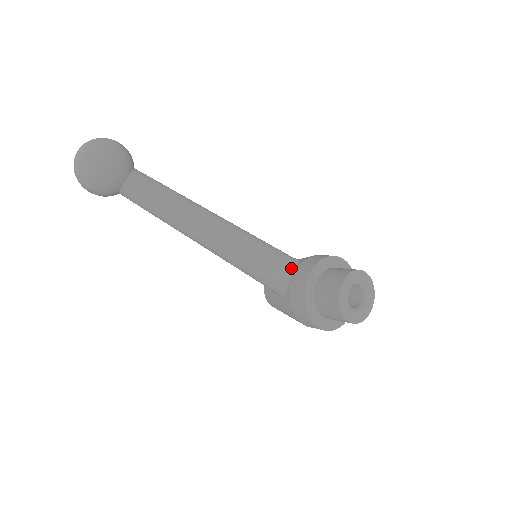
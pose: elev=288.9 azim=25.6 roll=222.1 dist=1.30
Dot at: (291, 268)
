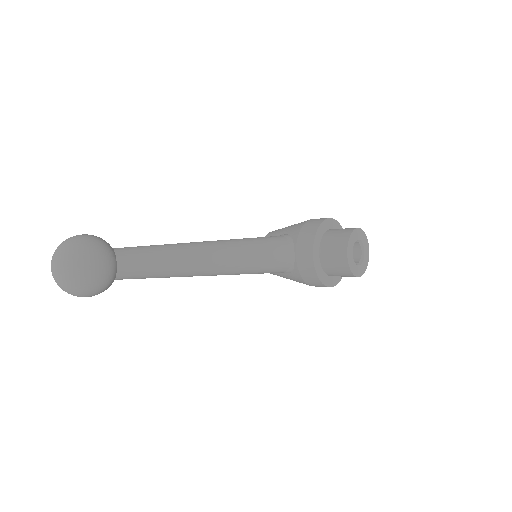
Dot at: (291, 251)
